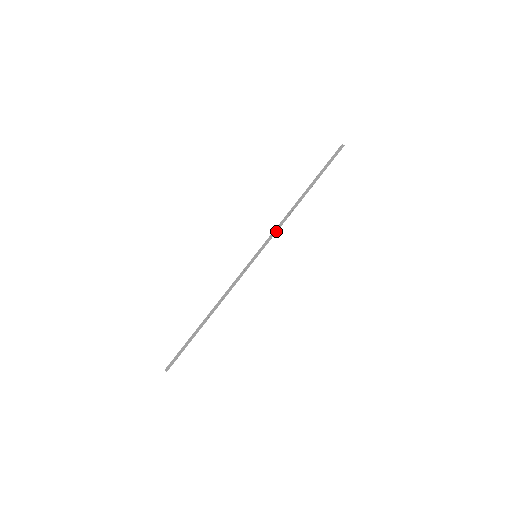
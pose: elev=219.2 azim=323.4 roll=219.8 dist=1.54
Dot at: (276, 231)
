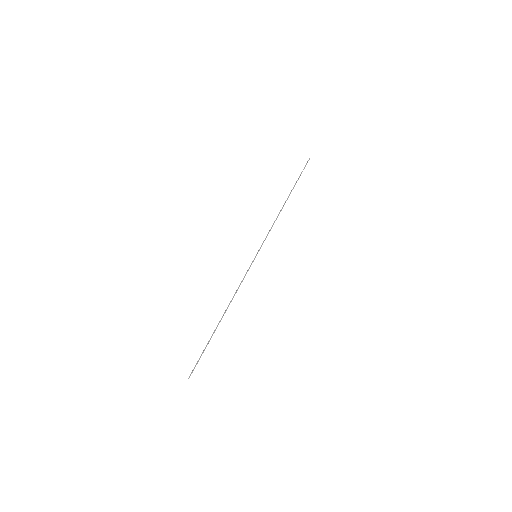
Dot at: occluded
